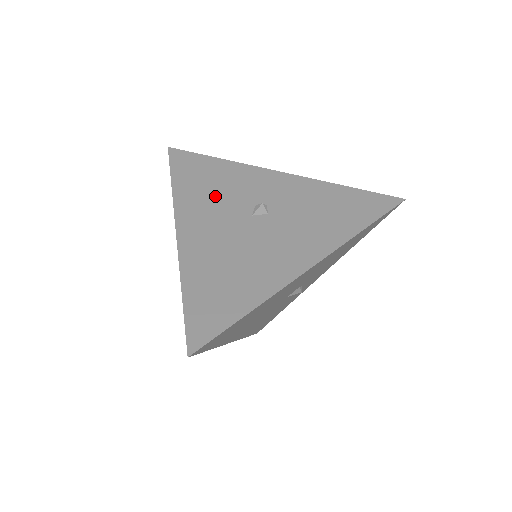
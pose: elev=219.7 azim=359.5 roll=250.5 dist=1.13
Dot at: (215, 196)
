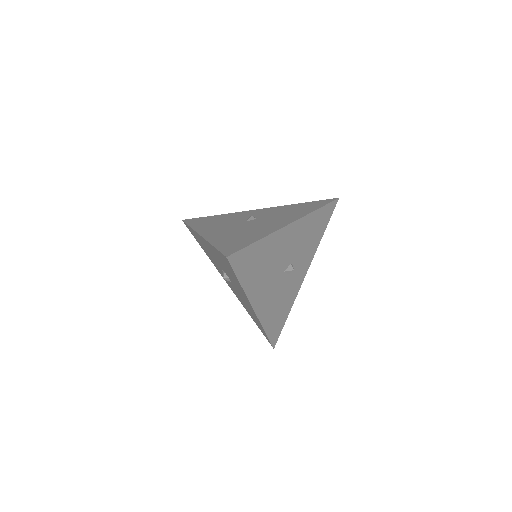
Dot at: (220, 223)
